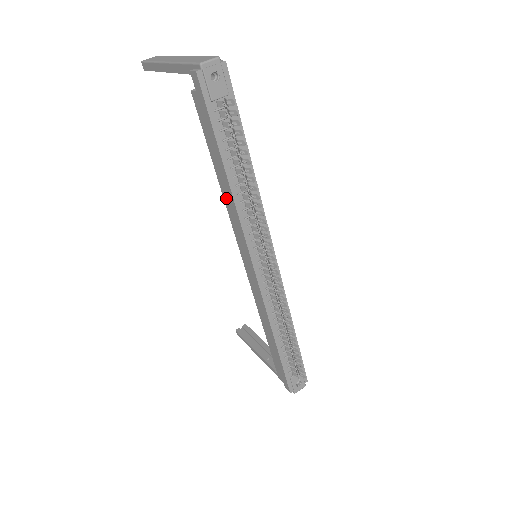
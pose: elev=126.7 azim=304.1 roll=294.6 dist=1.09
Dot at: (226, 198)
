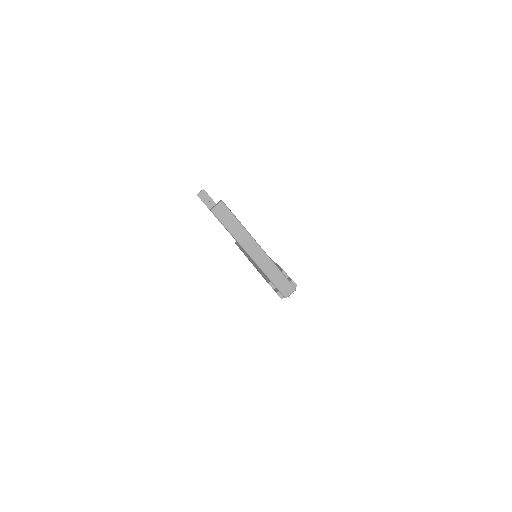
Dot at: occluded
